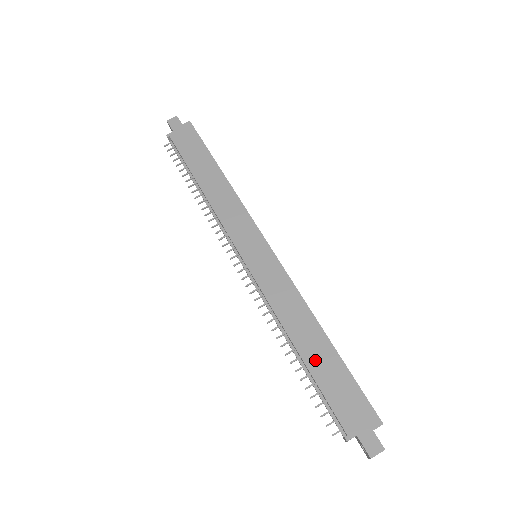
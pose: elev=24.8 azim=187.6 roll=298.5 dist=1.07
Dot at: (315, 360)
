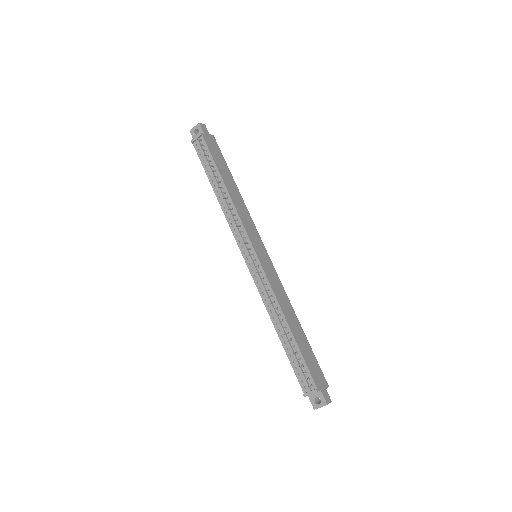
Dot at: (298, 337)
